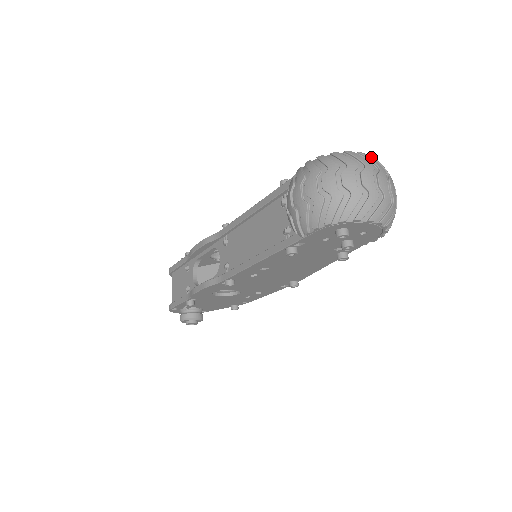
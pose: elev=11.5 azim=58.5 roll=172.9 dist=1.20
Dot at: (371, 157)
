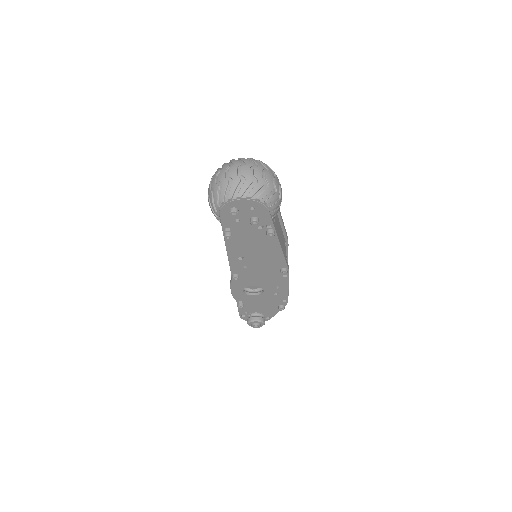
Dot at: occluded
